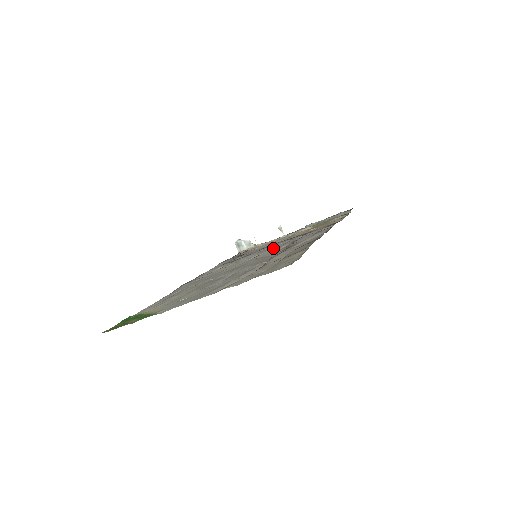
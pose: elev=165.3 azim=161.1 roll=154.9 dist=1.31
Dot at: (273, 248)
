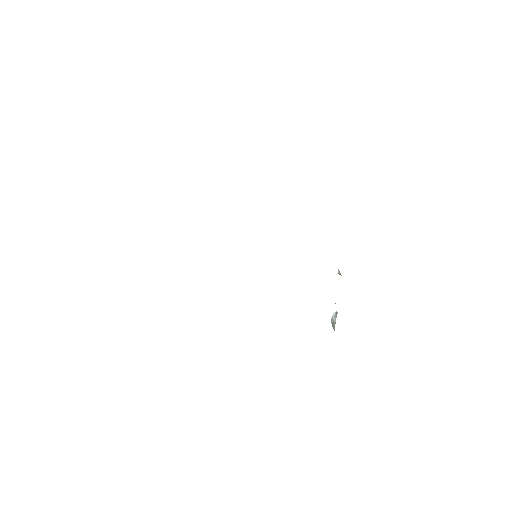
Dot at: occluded
